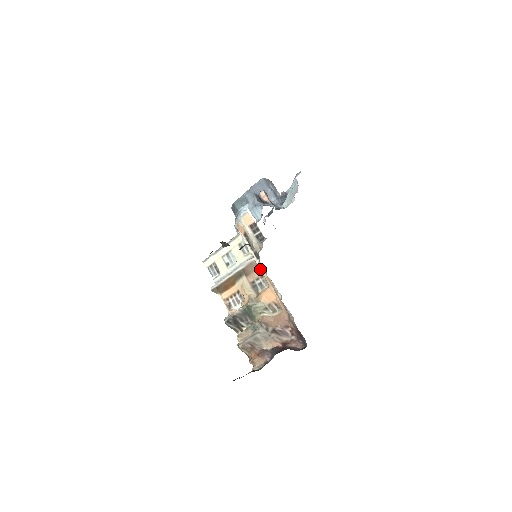
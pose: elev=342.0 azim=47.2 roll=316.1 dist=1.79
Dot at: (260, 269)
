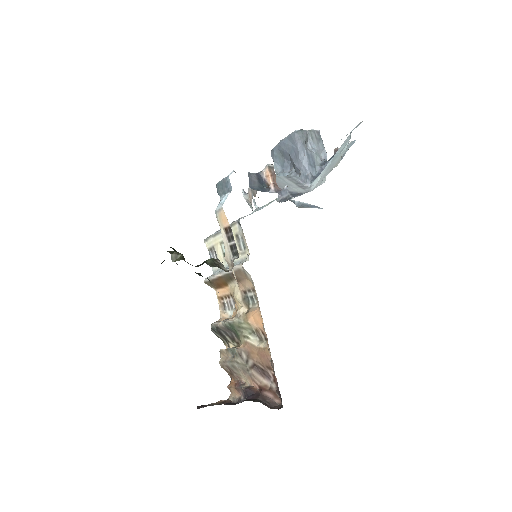
Dot at: occluded
